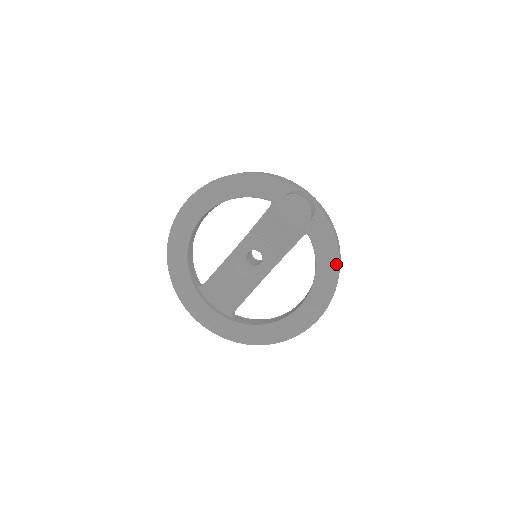
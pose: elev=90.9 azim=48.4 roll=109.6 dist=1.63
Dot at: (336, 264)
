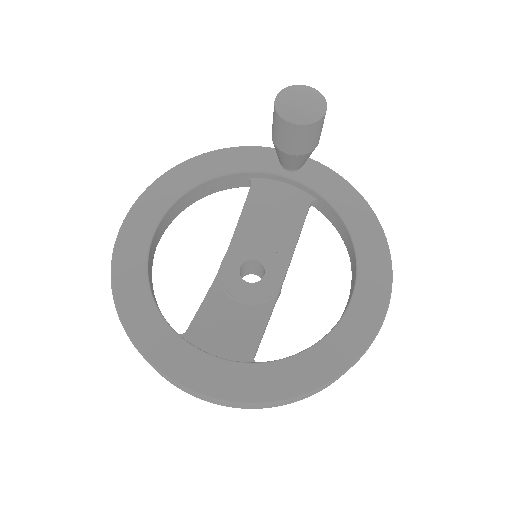
Dot at: (371, 214)
